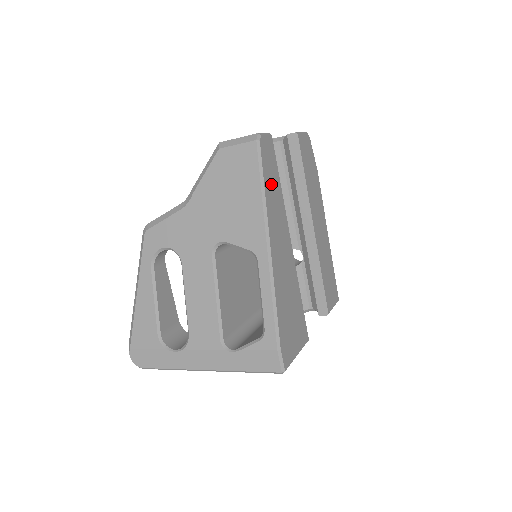
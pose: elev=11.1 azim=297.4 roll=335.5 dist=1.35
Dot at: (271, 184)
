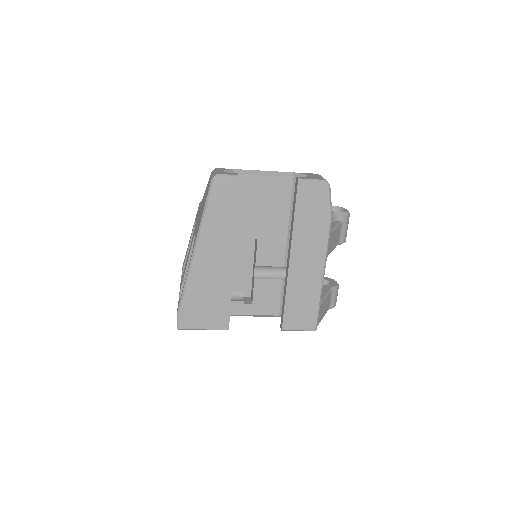
Dot at: (218, 212)
